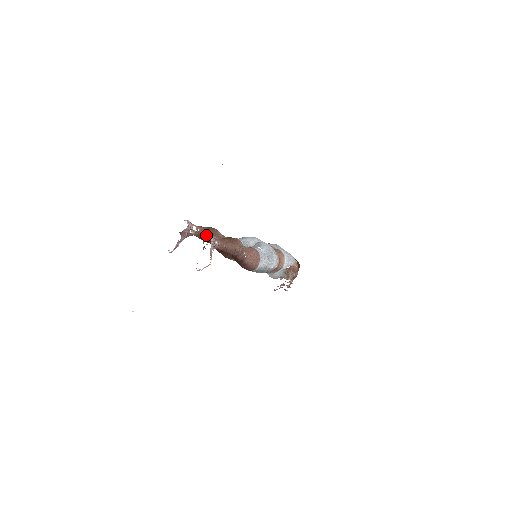
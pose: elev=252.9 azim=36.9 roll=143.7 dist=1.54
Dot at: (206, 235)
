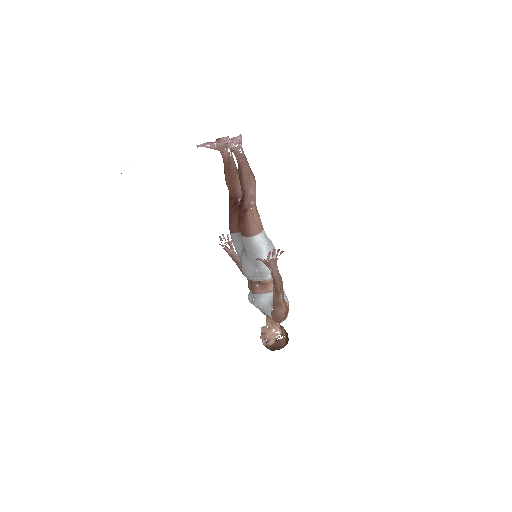
Dot at: (233, 167)
